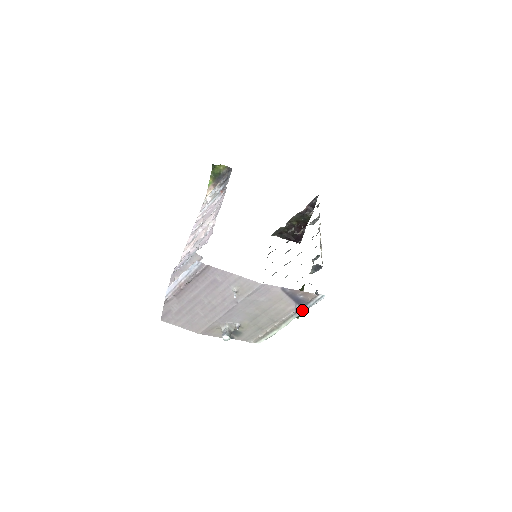
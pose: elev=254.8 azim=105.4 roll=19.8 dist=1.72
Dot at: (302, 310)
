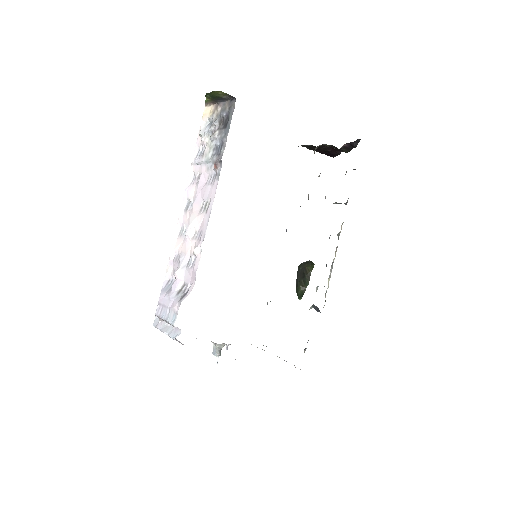
Dot at: occluded
